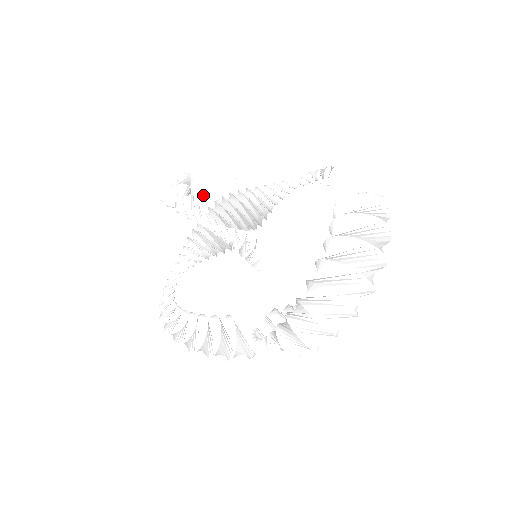
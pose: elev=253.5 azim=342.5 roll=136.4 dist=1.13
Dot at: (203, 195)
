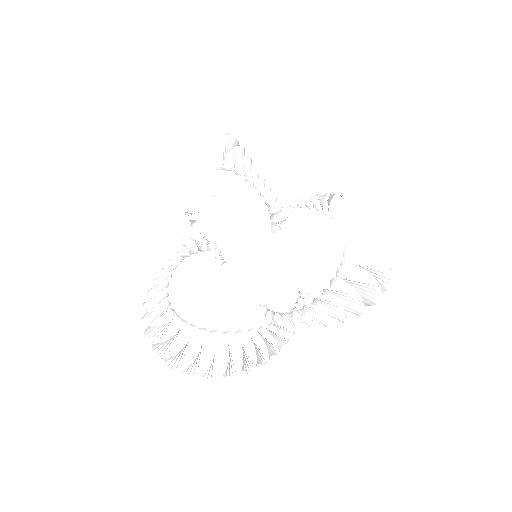
Dot at: (190, 202)
